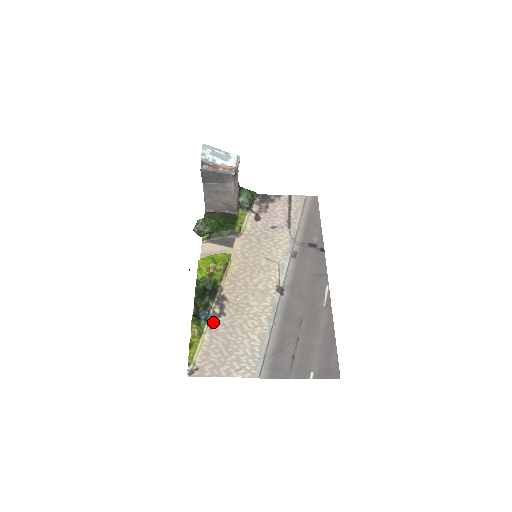
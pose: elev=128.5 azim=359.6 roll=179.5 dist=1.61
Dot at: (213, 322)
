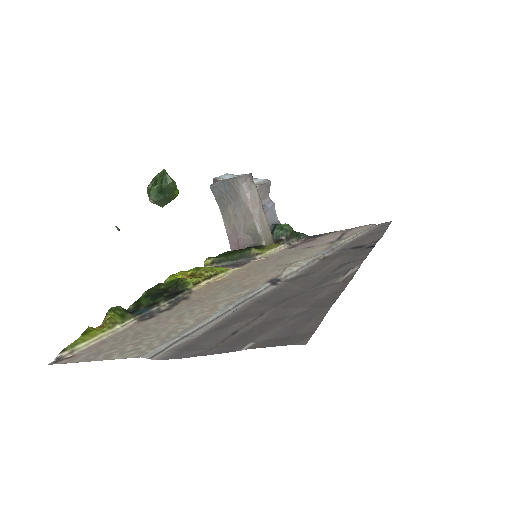
Dot at: (147, 317)
